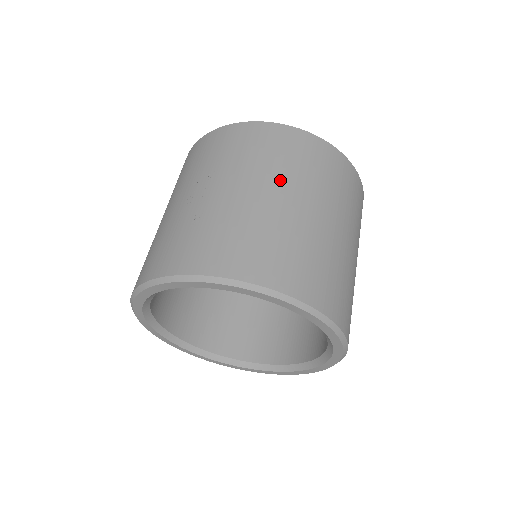
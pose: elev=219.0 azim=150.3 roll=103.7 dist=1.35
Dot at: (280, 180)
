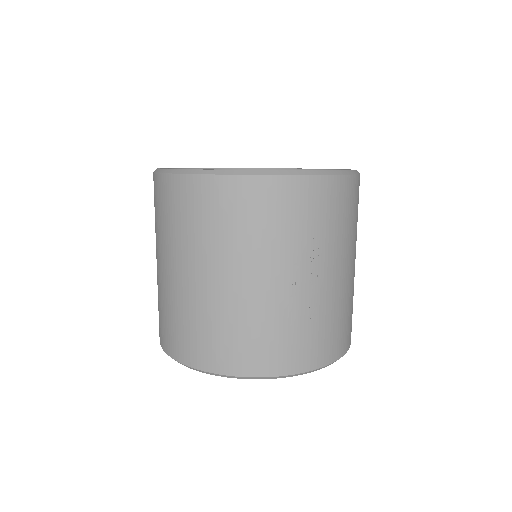
Dot at: (354, 248)
